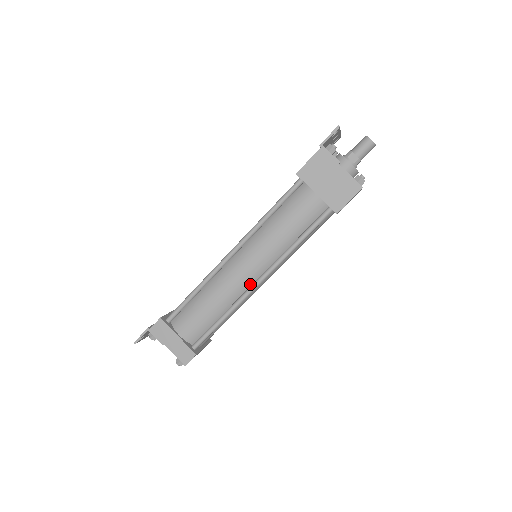
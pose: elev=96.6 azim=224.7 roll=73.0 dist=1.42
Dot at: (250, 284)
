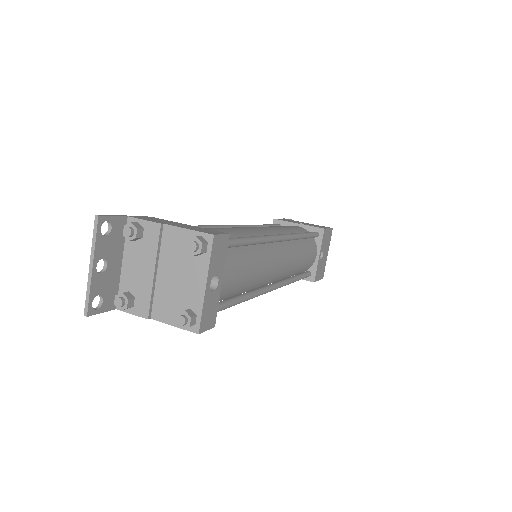
Dot at: occluded
